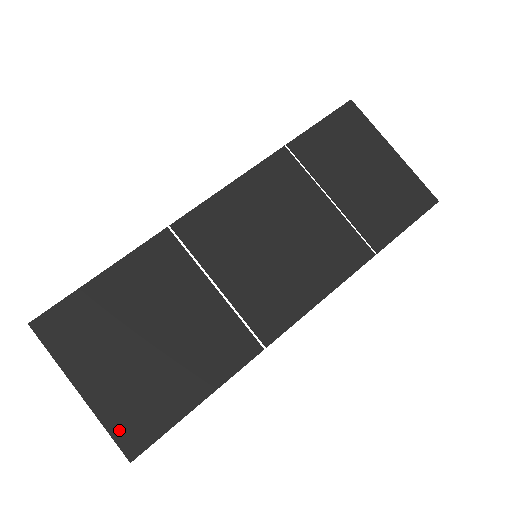
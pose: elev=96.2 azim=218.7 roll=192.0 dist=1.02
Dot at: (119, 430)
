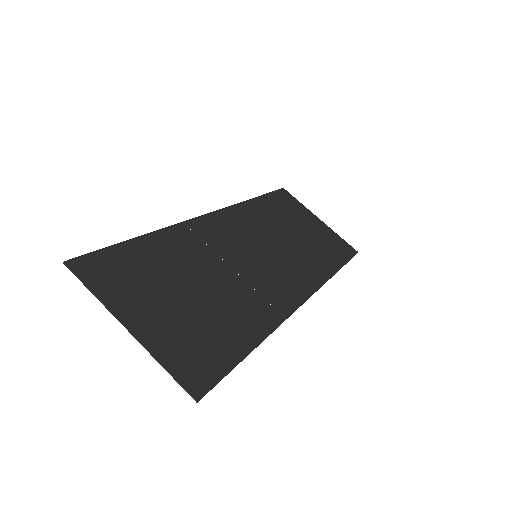
Dot at: (178, 368)
